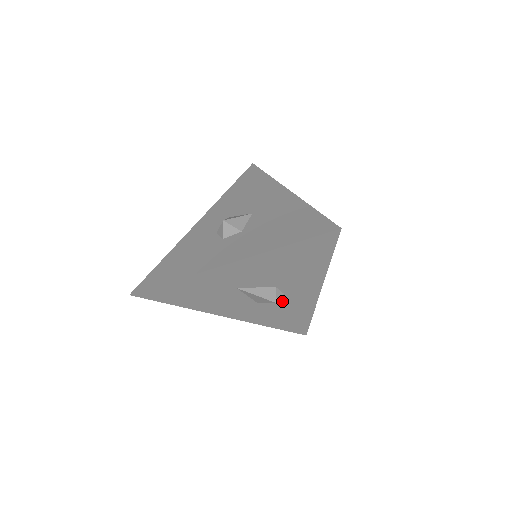
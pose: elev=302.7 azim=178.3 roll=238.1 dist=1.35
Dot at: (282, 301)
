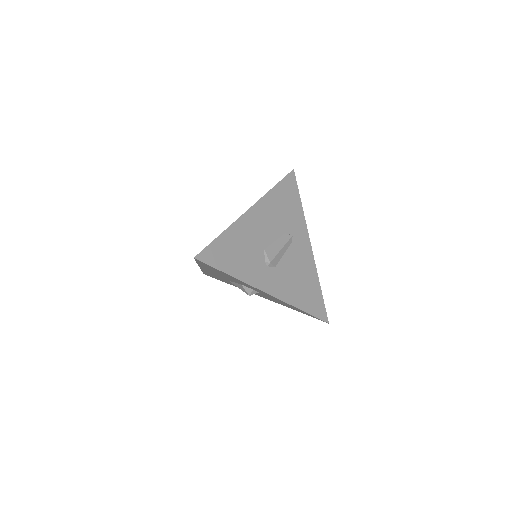
Dot at: (263, 294)
